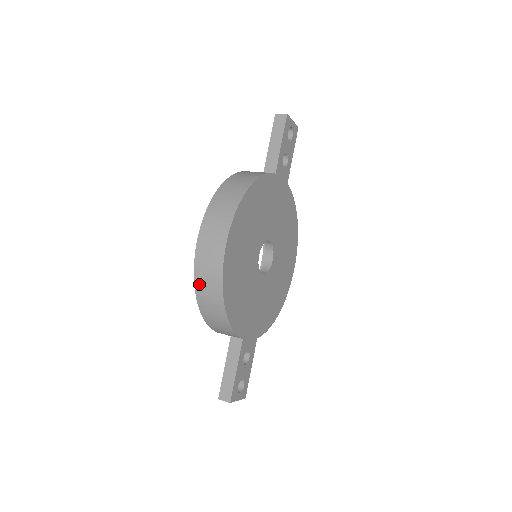
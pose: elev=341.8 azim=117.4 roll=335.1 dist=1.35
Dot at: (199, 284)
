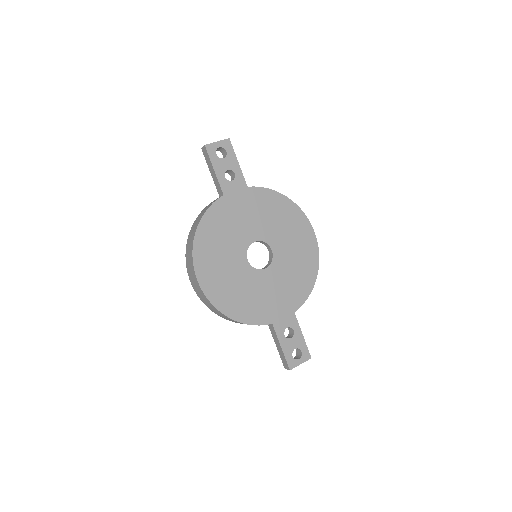
Dot at: (210, 309)
